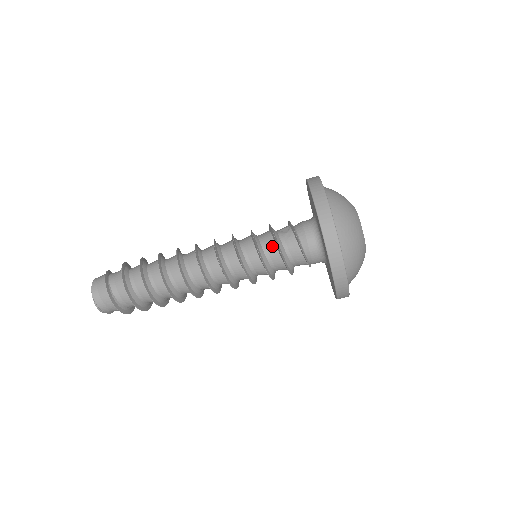
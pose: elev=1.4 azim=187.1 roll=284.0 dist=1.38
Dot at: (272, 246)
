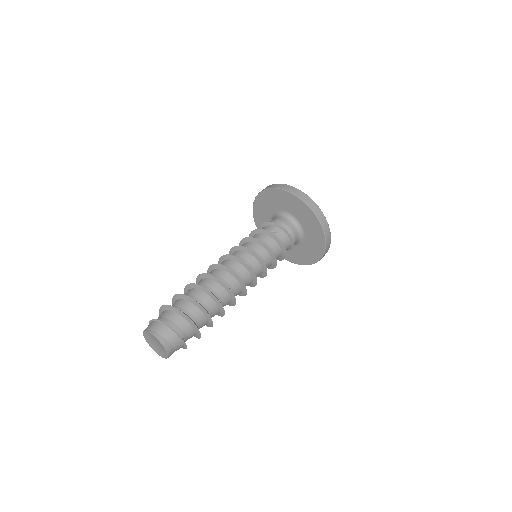
Dot at: (276, 247)
